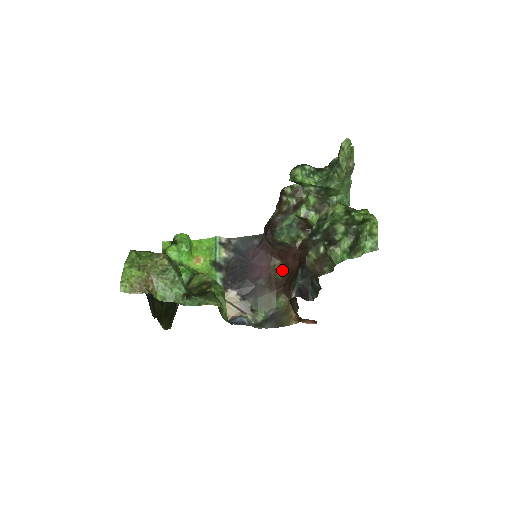
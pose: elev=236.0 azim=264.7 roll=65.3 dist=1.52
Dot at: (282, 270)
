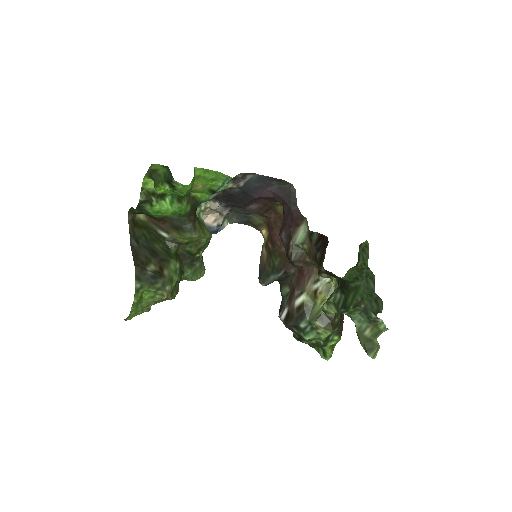
Dot at: (280, 206)
